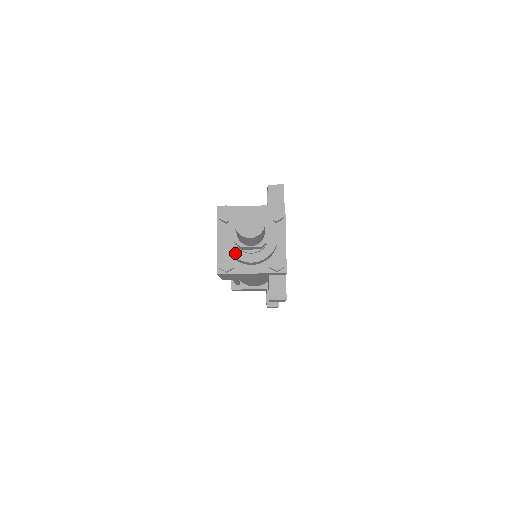
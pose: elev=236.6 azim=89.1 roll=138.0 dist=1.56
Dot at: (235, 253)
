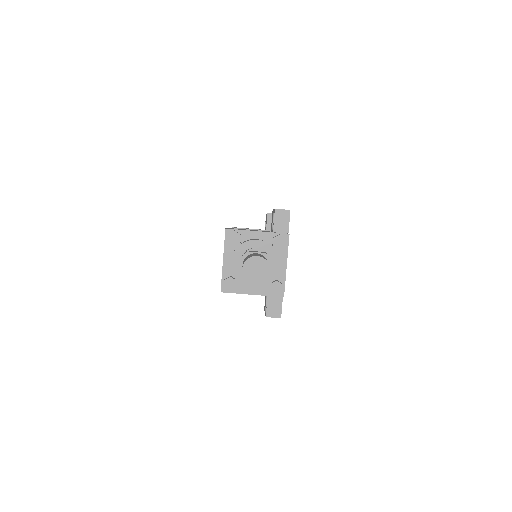
Dot at: (239, 279)
